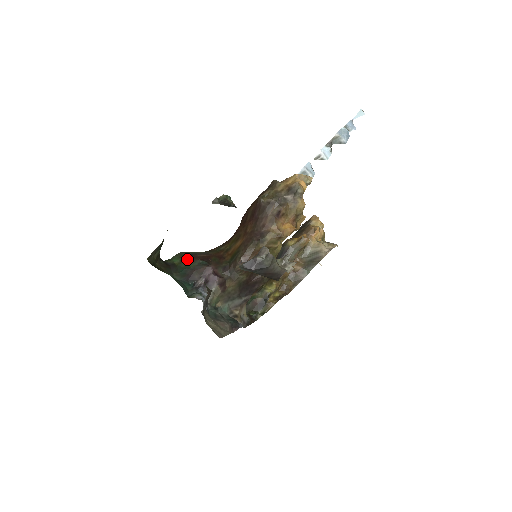
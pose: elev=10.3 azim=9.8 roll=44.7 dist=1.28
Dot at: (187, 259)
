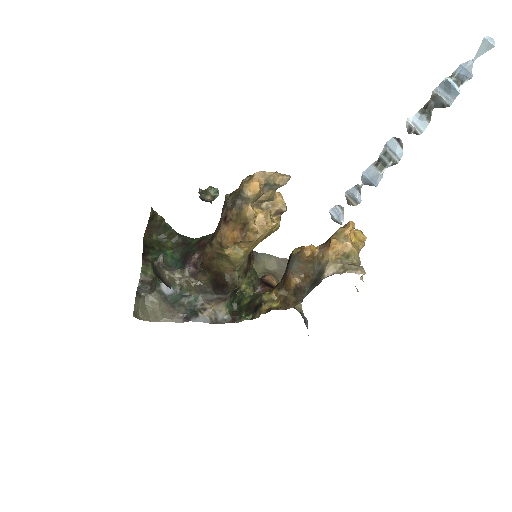
Dot at: (197, 242)
